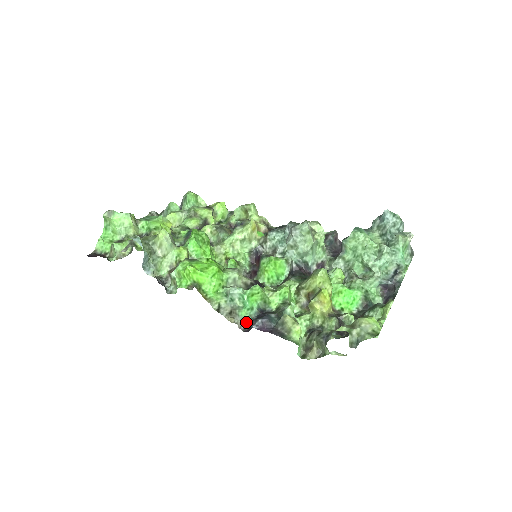
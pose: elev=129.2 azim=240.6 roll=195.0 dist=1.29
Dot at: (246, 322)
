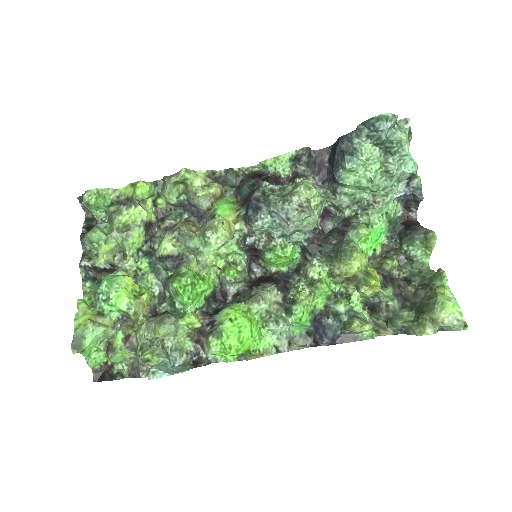
Dot at: (304, 334)
